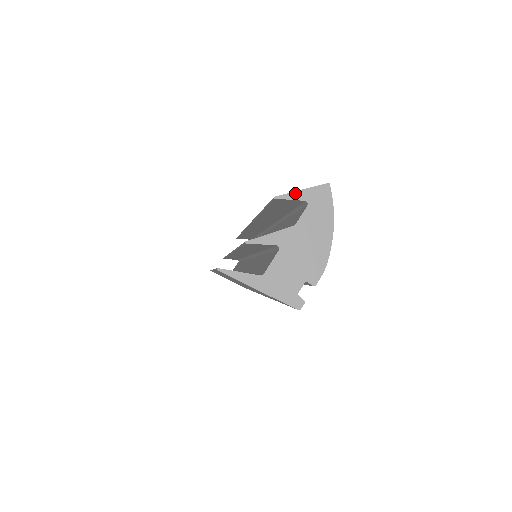
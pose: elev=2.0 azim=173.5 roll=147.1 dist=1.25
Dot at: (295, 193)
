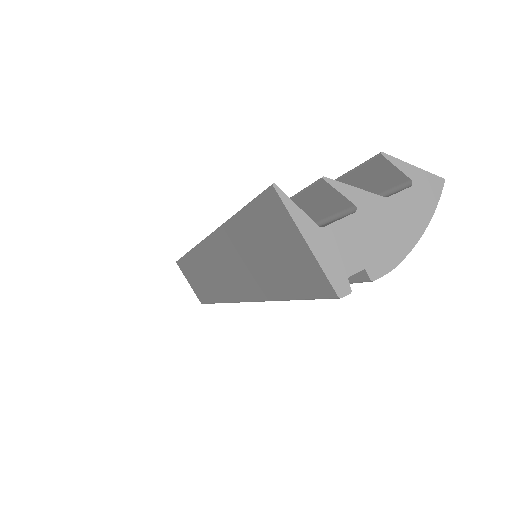
Dot at: (405, 164)
